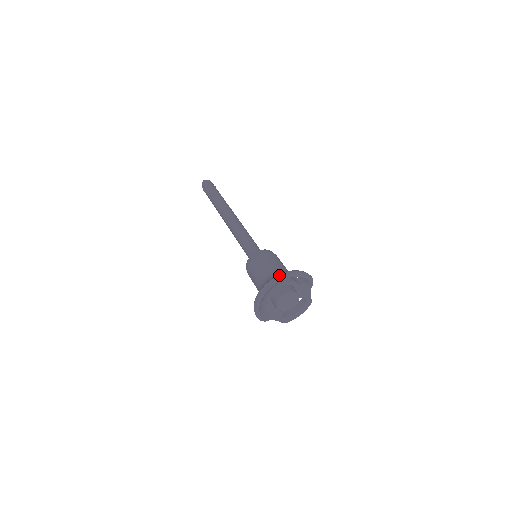
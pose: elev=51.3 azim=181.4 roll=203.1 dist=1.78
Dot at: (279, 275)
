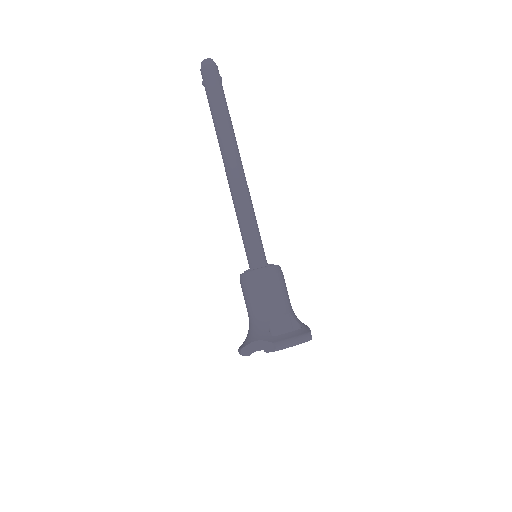
Dot at: (267, 342)
